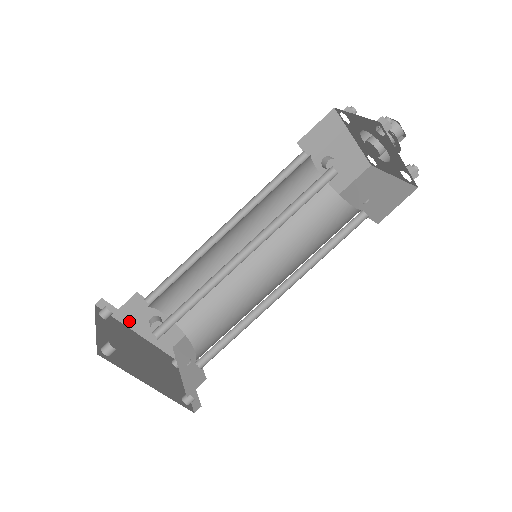
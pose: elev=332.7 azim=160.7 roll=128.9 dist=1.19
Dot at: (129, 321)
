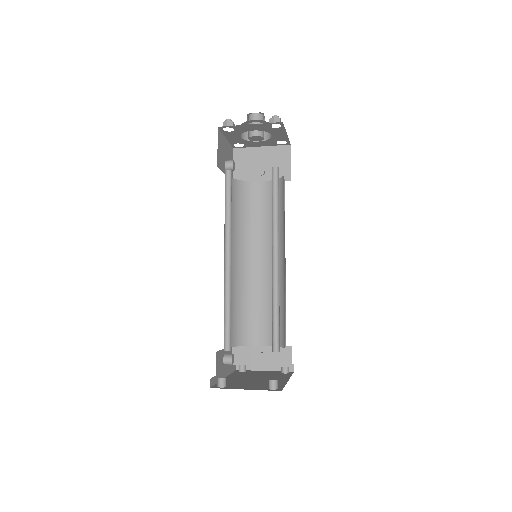
Dot at: (220, 376)
